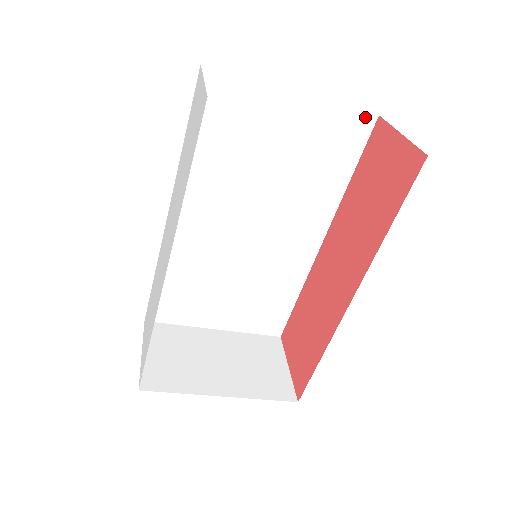
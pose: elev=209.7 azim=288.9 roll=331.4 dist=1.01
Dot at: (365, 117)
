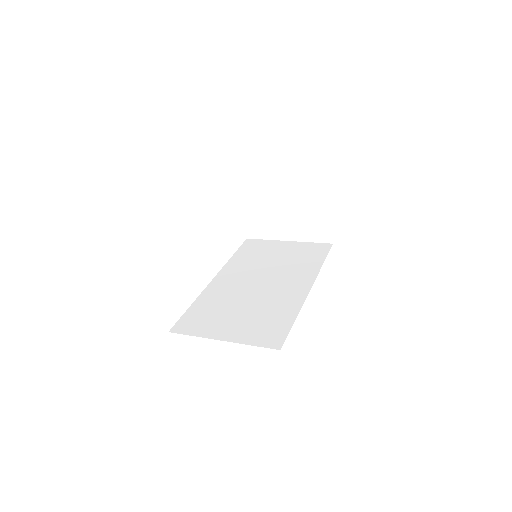
Dot at: occluded
